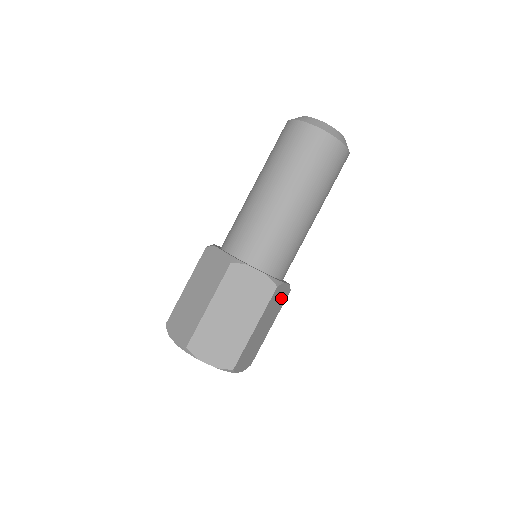
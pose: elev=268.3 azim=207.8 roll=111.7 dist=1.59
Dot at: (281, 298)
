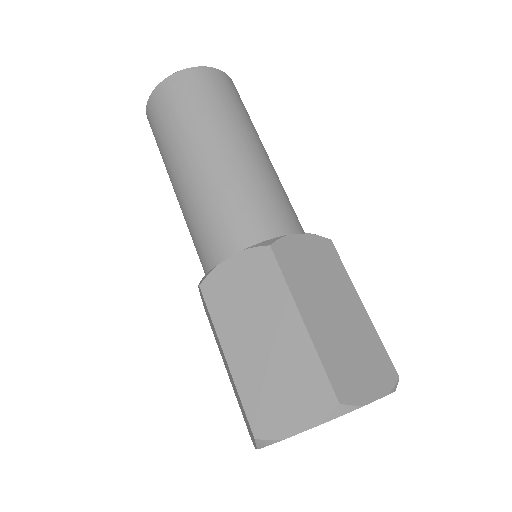
Dot at: (318, 257)
